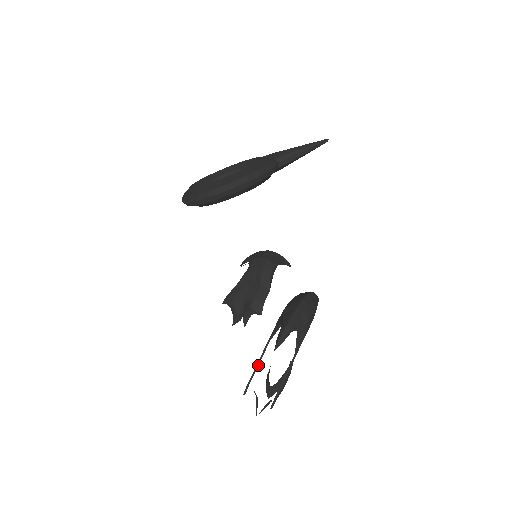
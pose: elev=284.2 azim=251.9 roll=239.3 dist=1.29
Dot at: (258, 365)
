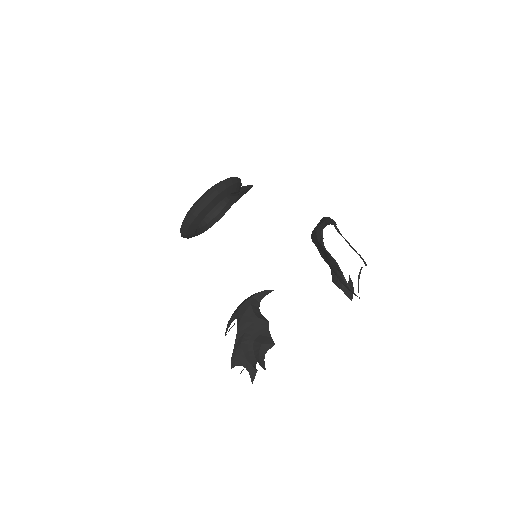
Dot at: (331, 256)
